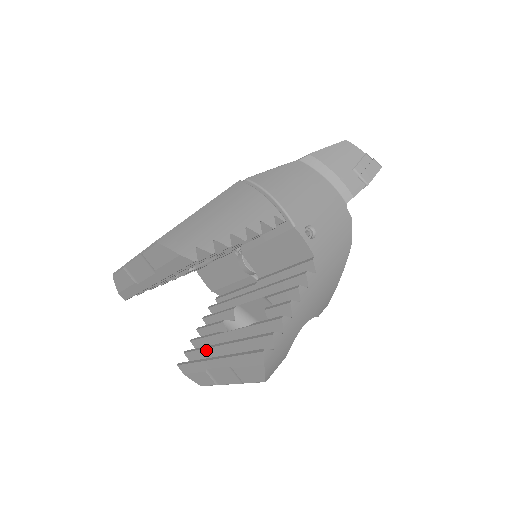
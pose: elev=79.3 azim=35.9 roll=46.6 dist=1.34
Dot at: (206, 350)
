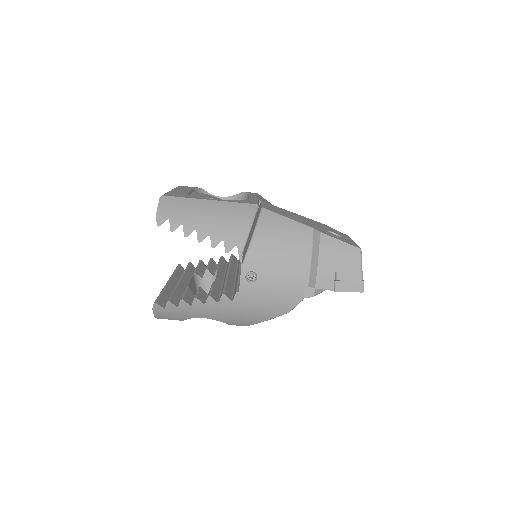
Dot at: occluded
